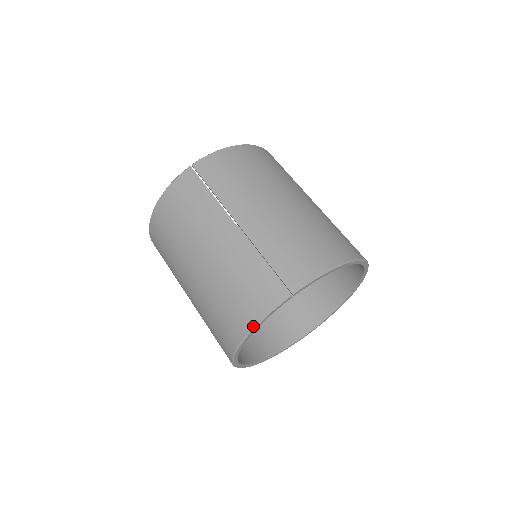
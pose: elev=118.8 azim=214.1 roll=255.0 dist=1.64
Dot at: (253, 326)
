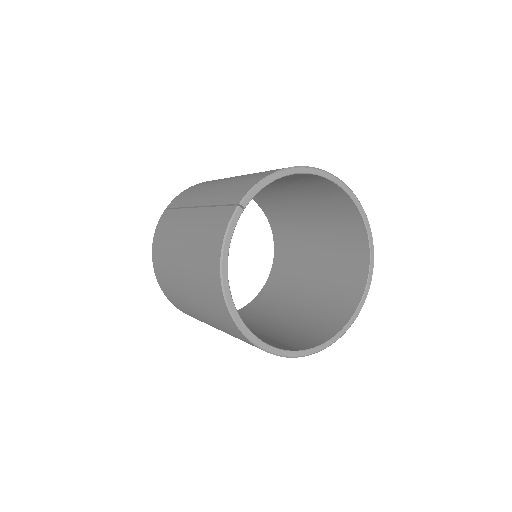
Dot at: (220, 256)
